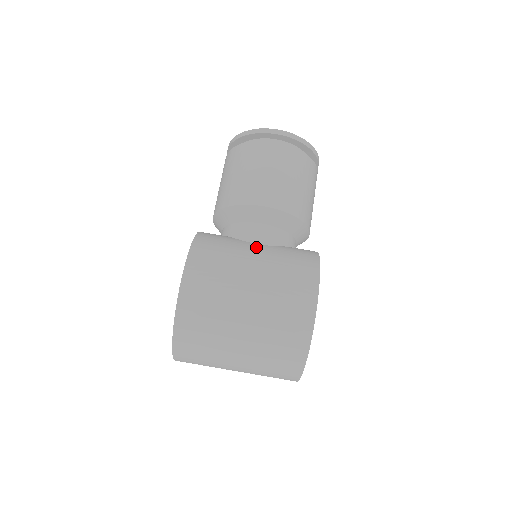
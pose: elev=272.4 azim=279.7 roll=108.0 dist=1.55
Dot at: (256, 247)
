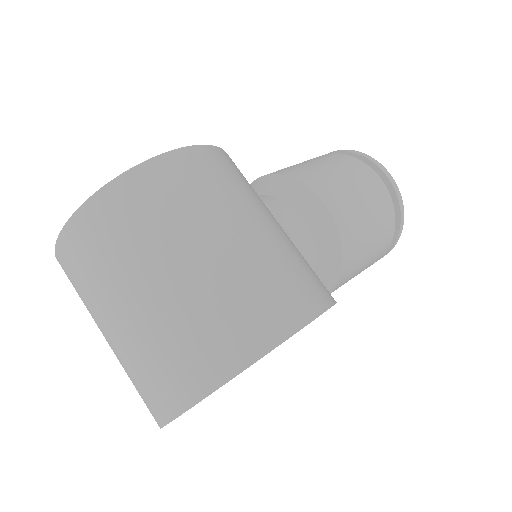
Dot at: occluded
